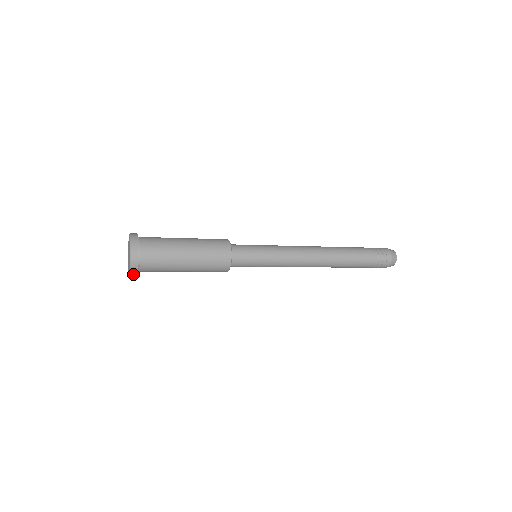
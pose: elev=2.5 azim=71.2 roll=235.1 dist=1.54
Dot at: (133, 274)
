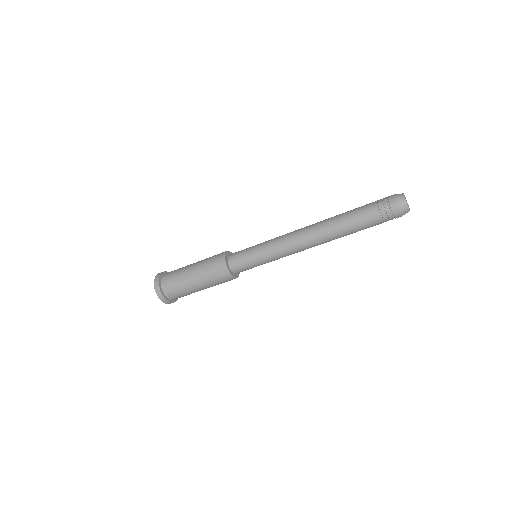
Dot at: (158, 292)
